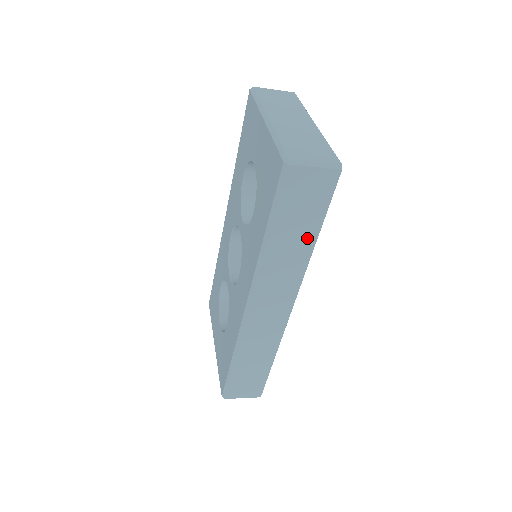
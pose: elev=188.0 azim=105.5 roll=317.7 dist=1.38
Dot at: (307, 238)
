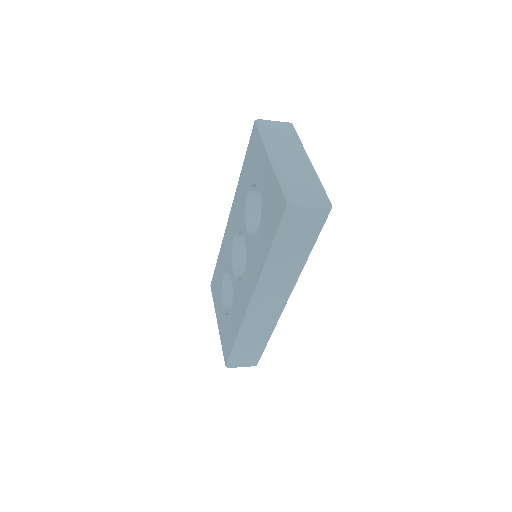
Dot at: (302, 255)
